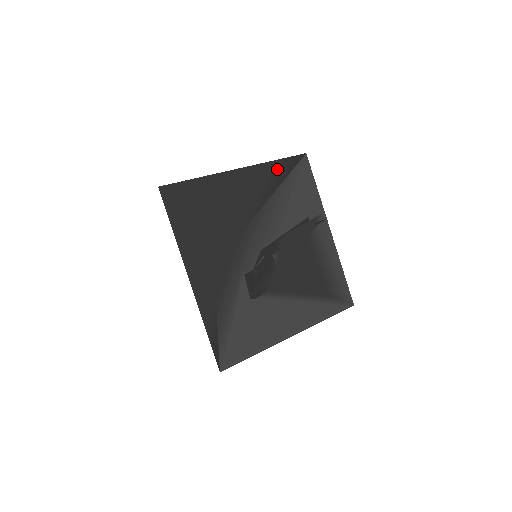
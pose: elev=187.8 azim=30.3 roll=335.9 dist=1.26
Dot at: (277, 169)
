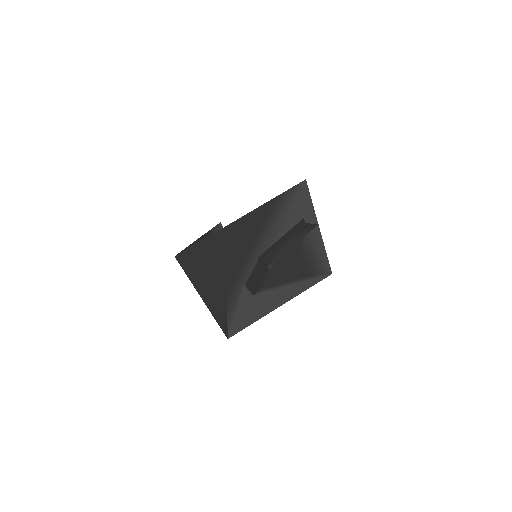
Dot at: (276, 204)
